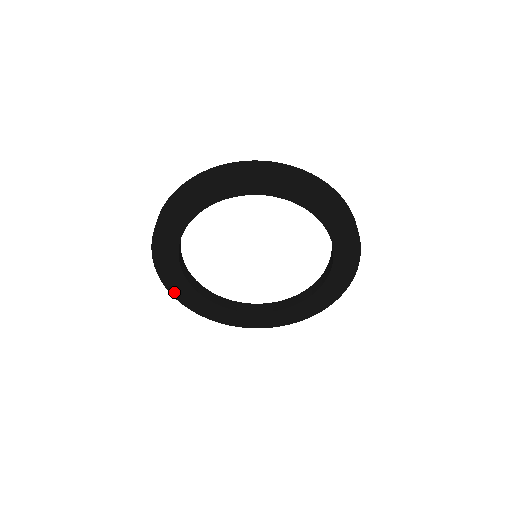
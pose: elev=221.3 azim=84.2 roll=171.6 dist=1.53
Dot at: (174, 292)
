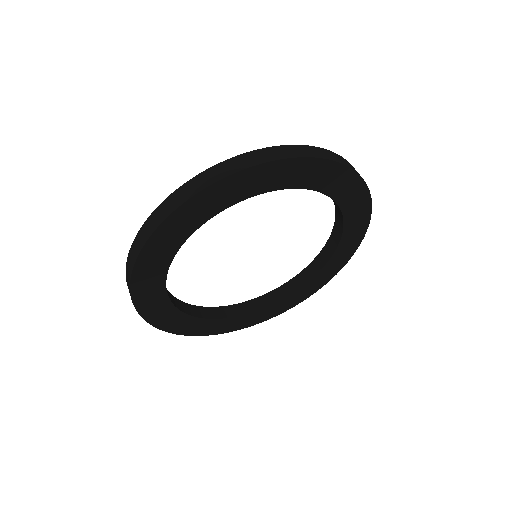
Dot at: (206, 333)
